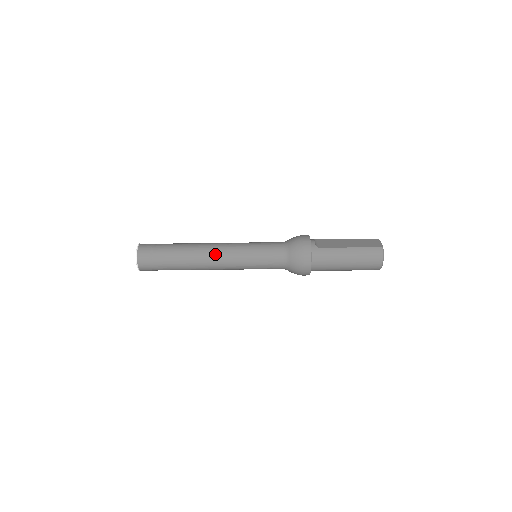
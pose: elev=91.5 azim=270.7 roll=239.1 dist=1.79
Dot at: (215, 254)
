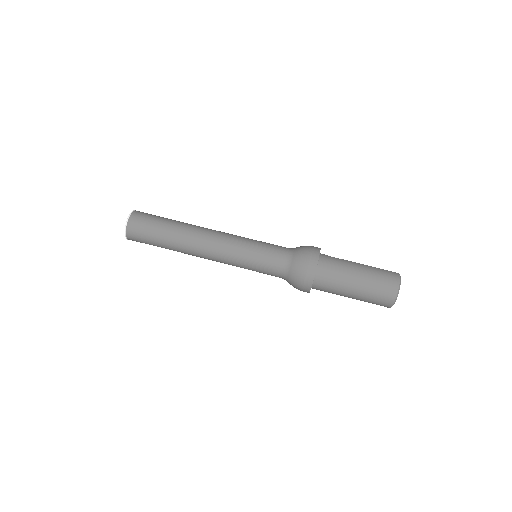
Dot at: (215, 232)
